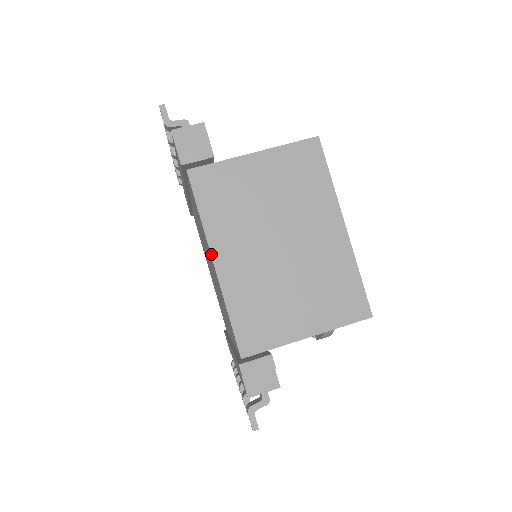
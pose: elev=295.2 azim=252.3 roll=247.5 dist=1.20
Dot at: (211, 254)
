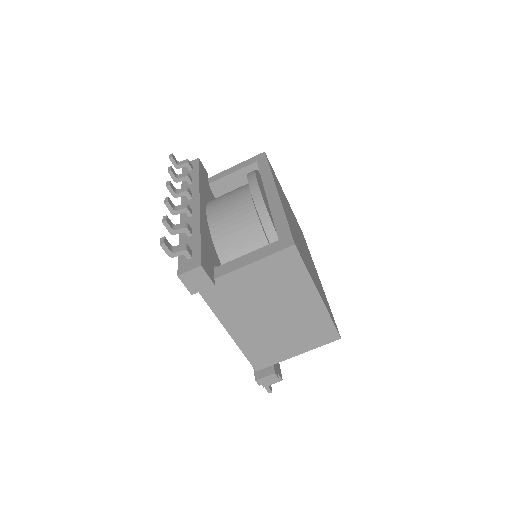
Dot at: occluded
